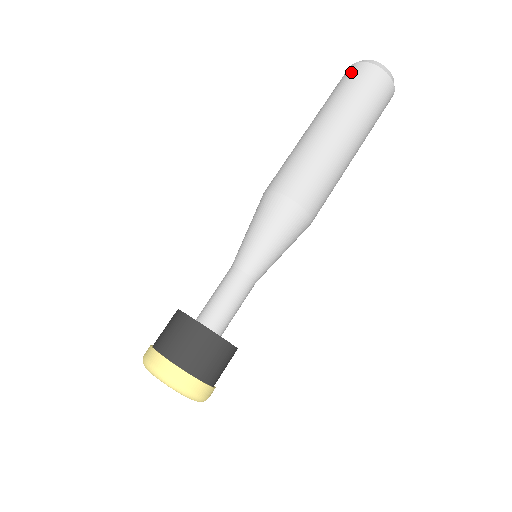
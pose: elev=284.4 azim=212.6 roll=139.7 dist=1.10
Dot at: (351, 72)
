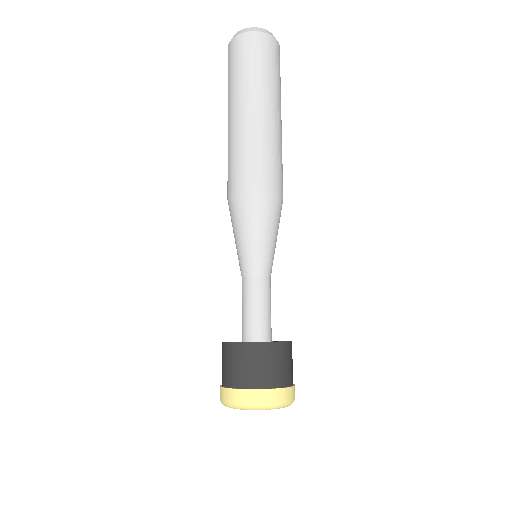
Dot at: (259, 44)
